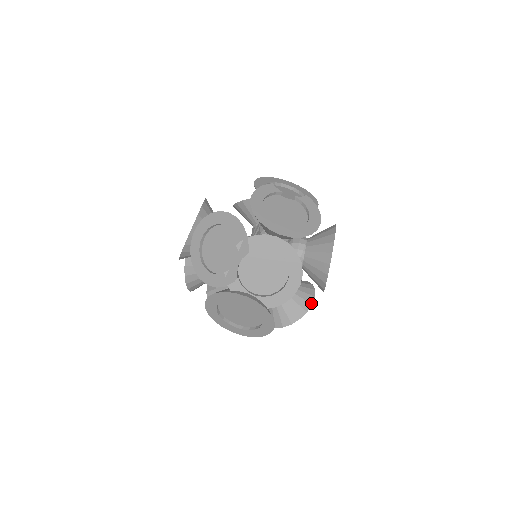
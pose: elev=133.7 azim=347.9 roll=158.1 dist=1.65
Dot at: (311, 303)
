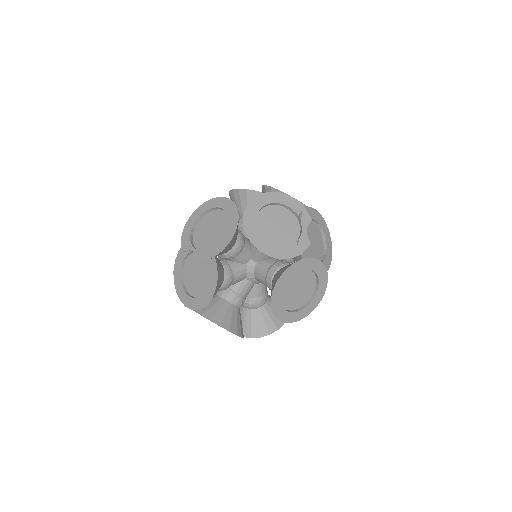
Dot at: occluded
